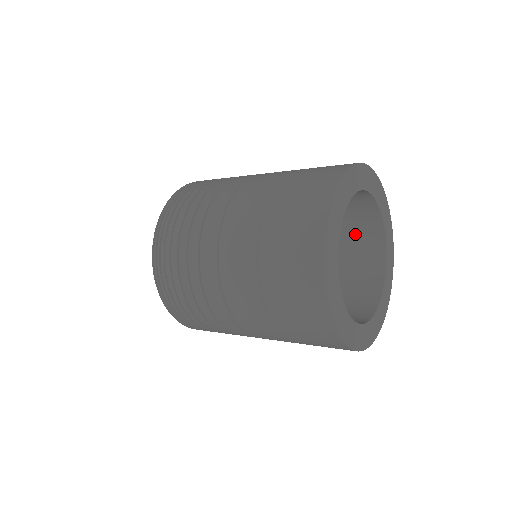
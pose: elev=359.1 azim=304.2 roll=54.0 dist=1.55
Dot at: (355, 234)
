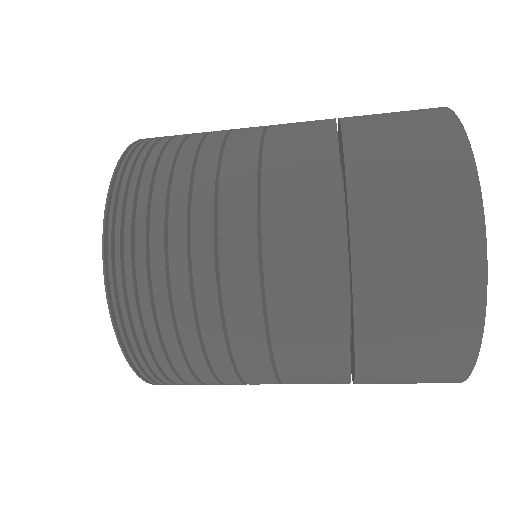
Dot at: occluded
